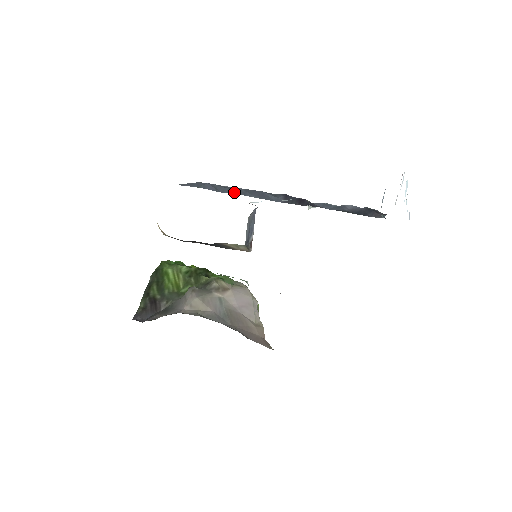
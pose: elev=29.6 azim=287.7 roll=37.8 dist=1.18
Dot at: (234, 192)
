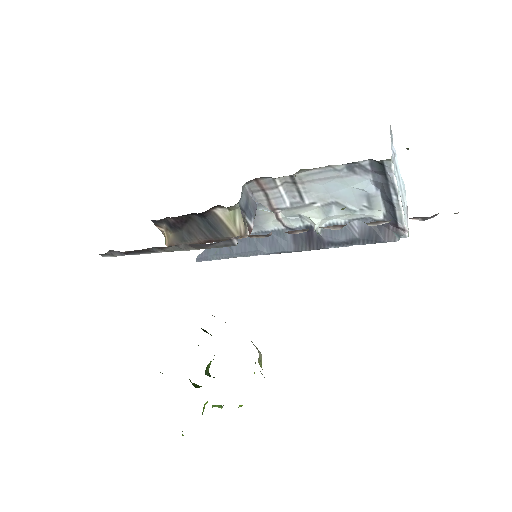
Dot at: (247, 247)
